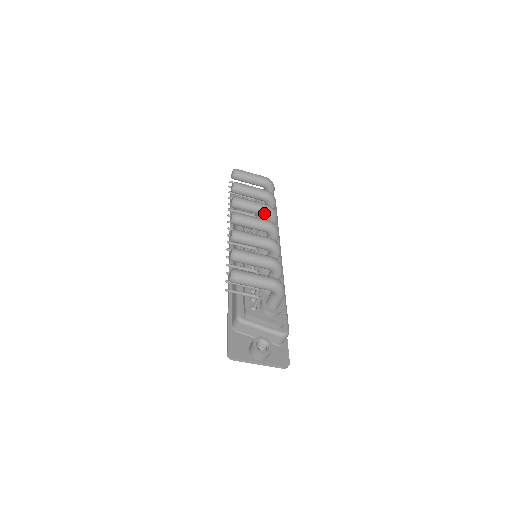
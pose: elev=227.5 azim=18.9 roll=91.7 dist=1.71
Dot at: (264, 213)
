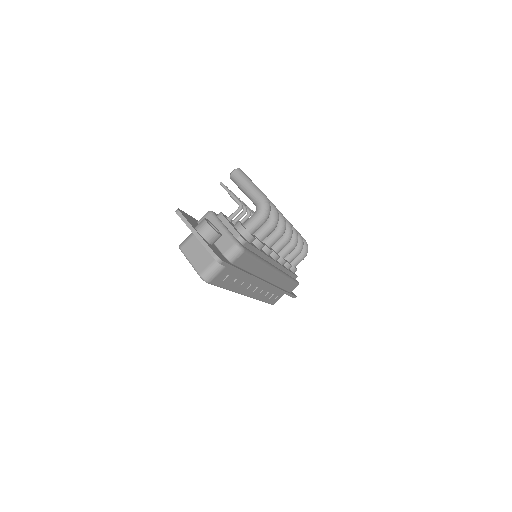
Dot at: occluded
